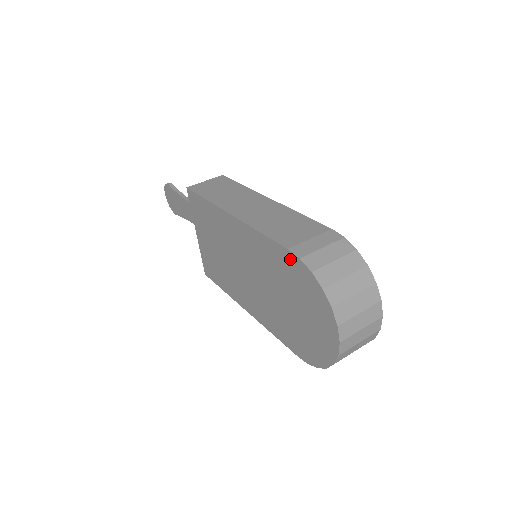
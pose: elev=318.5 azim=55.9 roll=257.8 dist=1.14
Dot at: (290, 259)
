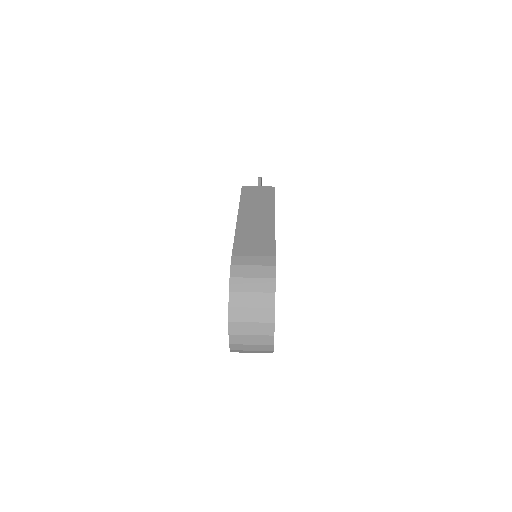
Dot at: occluded
